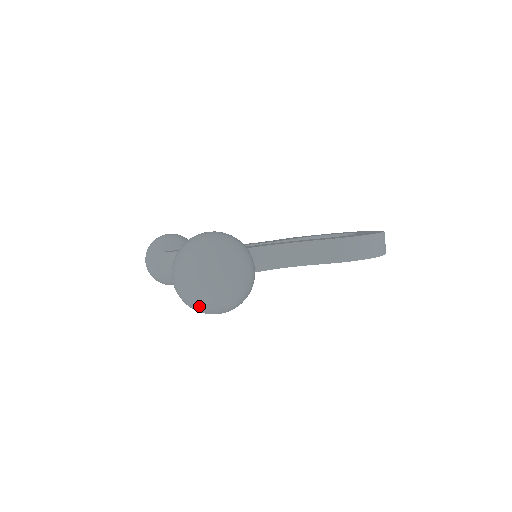
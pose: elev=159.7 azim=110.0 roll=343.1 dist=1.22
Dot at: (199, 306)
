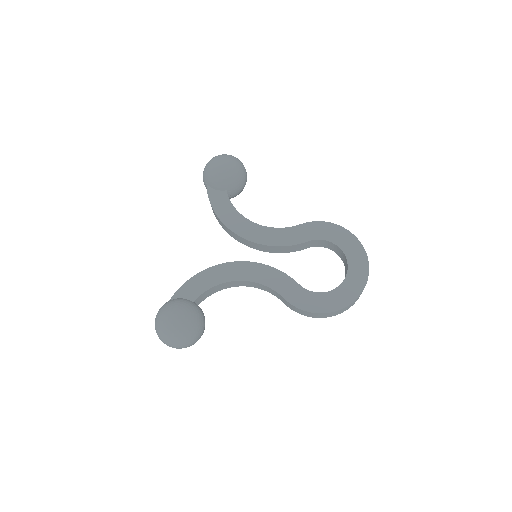
Dot at: occluded
